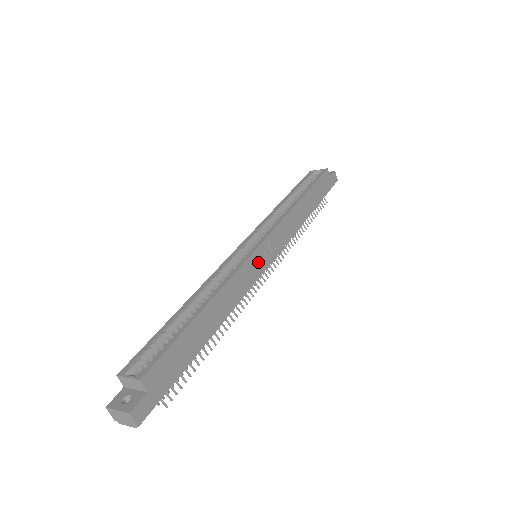
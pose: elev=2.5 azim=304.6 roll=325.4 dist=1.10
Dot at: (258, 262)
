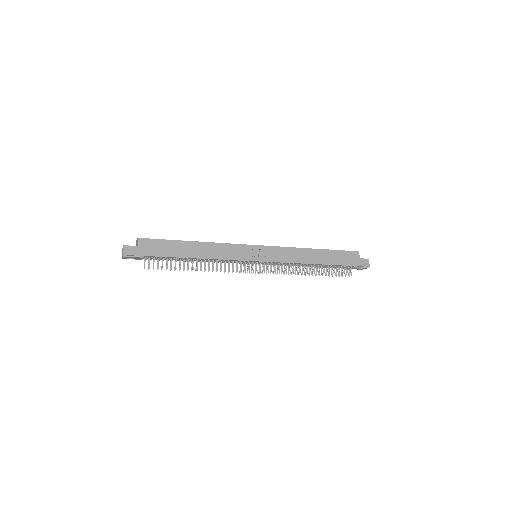
Dot at: (250, 253)
